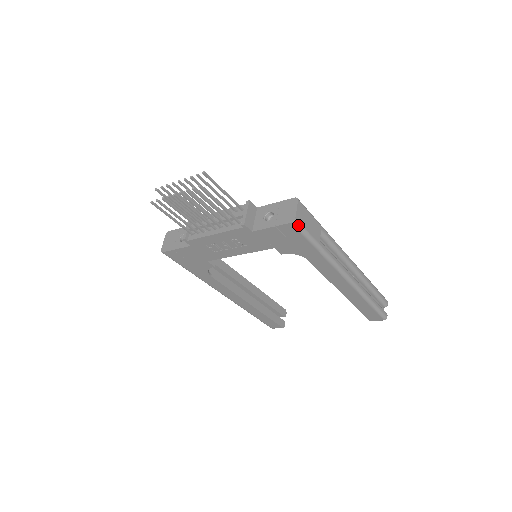
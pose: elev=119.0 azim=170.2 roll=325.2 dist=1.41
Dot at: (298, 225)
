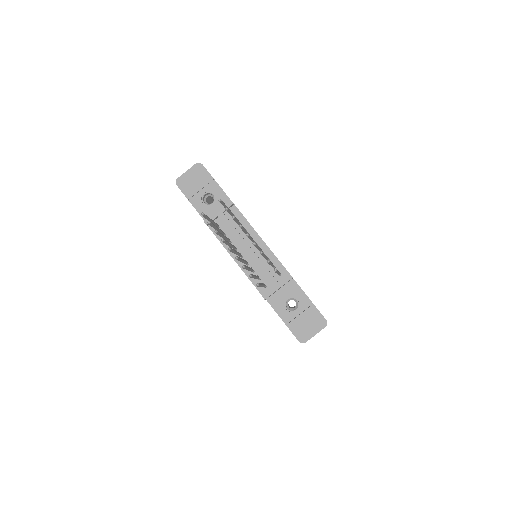
Dot at: occluded
